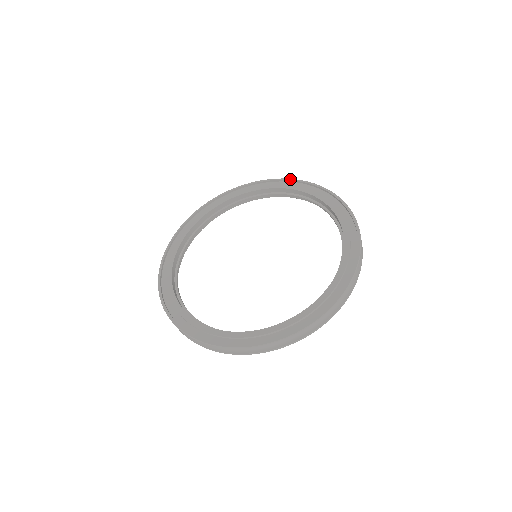
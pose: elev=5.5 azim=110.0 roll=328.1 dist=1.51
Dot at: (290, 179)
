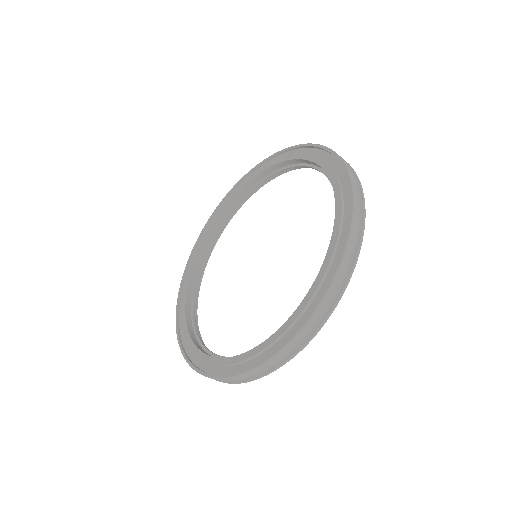
Dot at: (261, 162)
